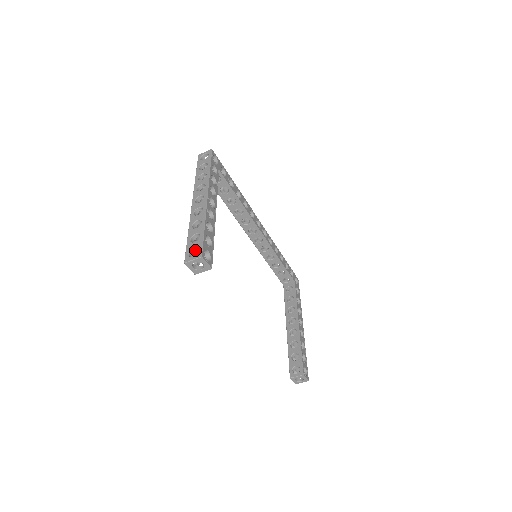
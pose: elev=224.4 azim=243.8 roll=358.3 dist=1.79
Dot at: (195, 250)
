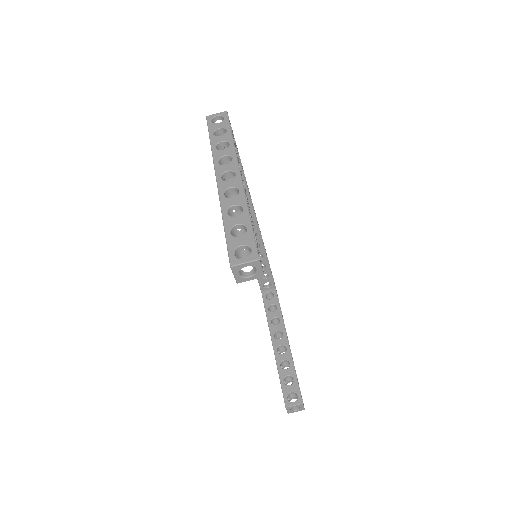
Dot at: (241, 248)
